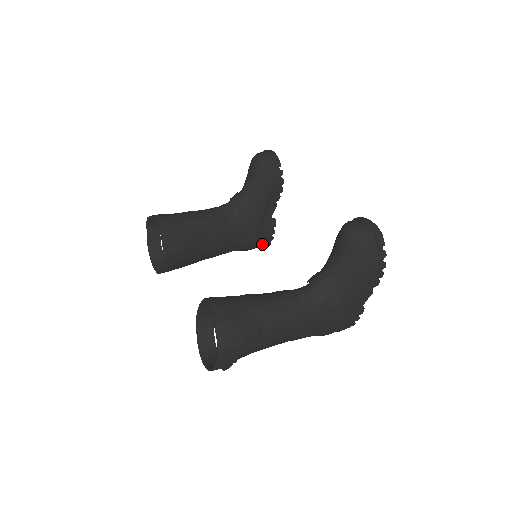
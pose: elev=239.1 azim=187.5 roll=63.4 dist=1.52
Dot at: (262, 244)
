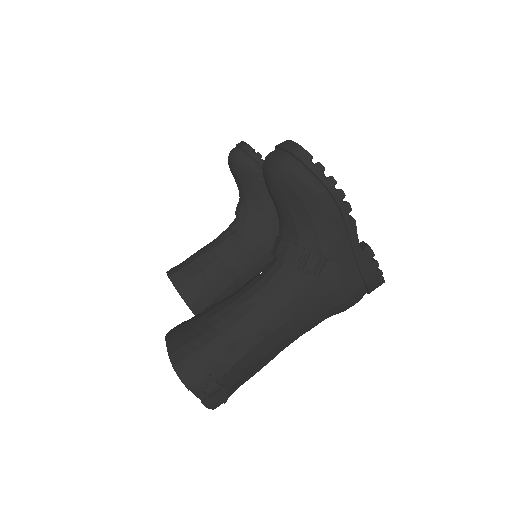
Dot at: occluded
